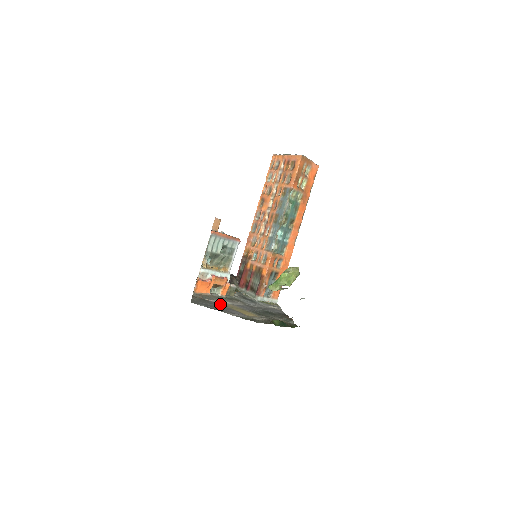
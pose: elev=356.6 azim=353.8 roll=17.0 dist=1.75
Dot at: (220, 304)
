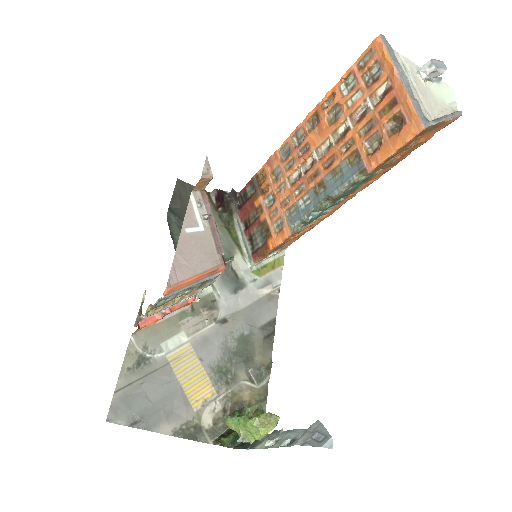
Dot at: (165, 368)
